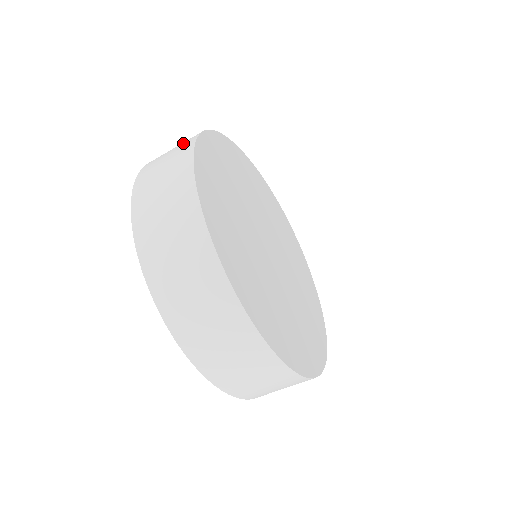
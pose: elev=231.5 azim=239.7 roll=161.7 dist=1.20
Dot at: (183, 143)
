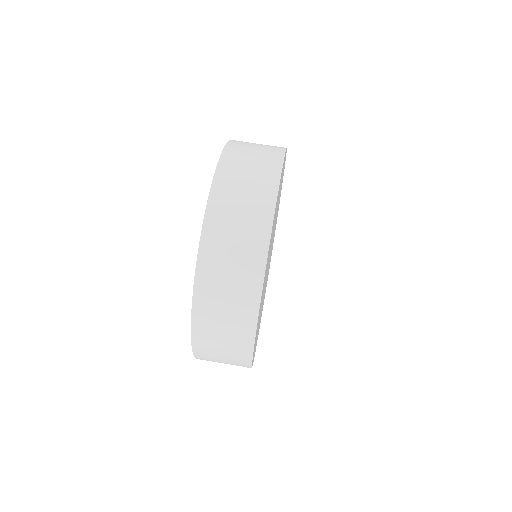
Dot at: occluded
